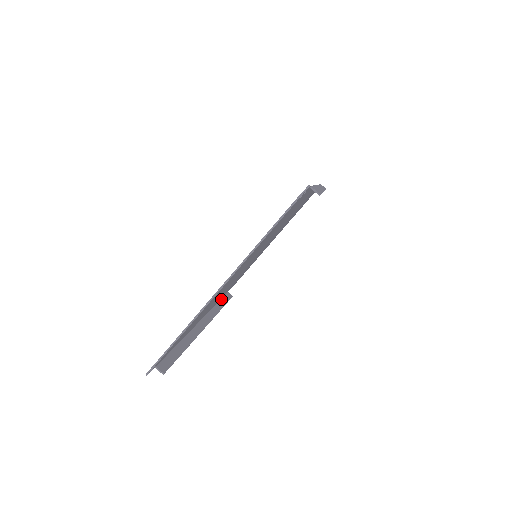
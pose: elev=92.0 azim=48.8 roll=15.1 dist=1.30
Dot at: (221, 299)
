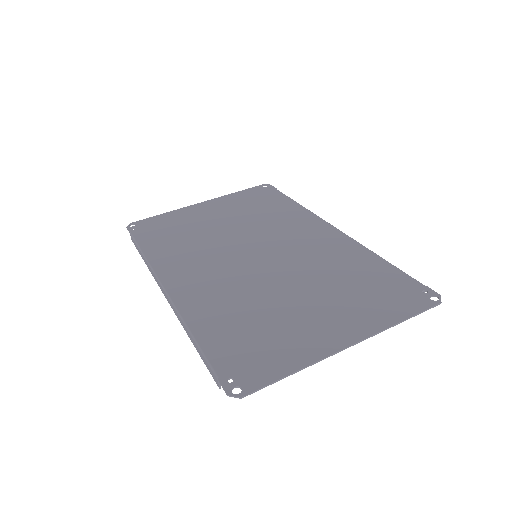
Dot at: (140, 248)
